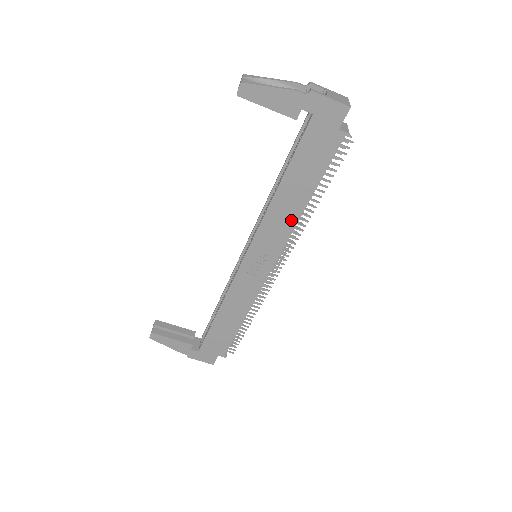
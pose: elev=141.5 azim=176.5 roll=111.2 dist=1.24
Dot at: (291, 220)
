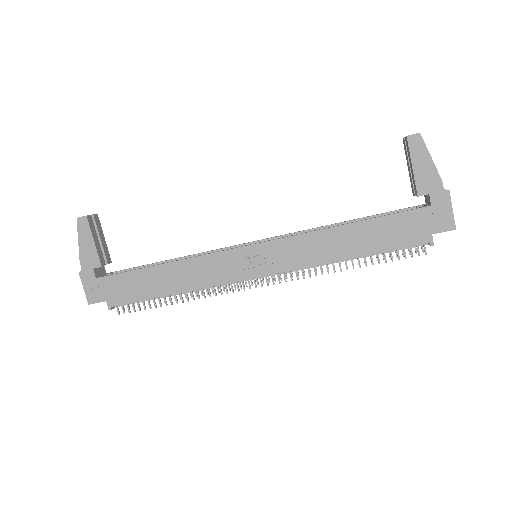
Dot at: (323, 257)
